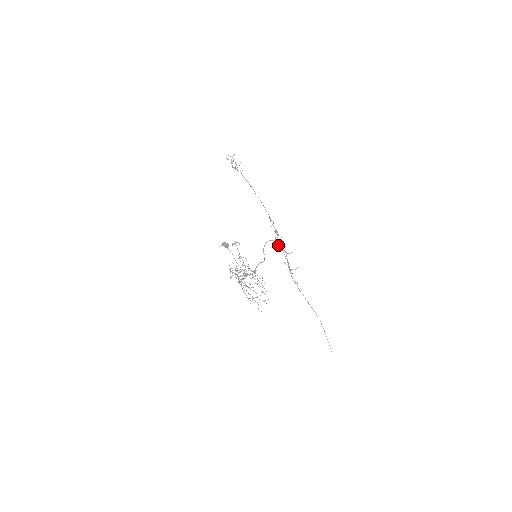
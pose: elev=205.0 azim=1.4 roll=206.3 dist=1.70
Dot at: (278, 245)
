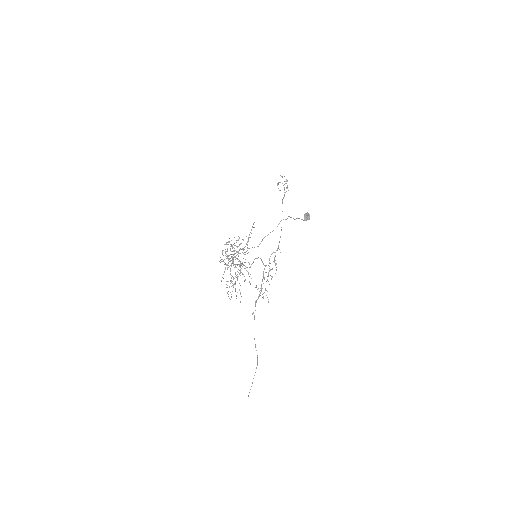
Dot at: occluded
